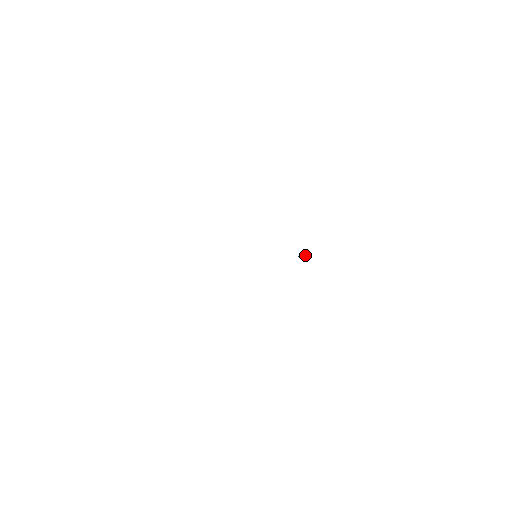
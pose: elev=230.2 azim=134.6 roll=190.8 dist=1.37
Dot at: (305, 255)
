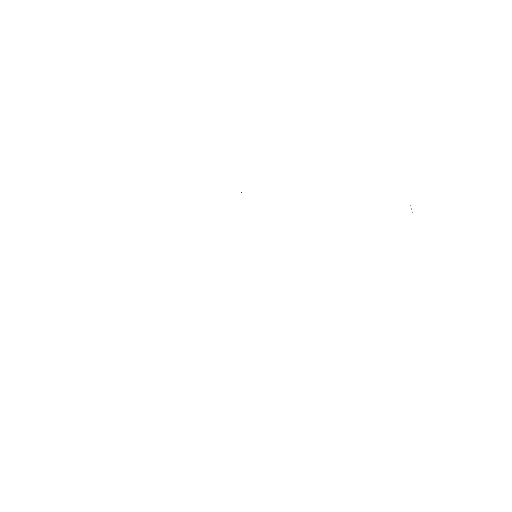
Dot at: occluded
